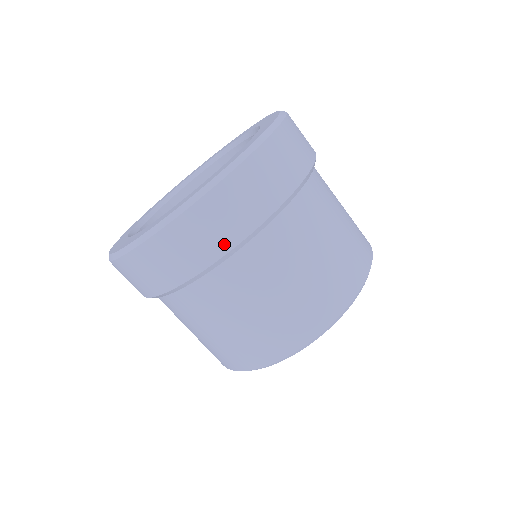
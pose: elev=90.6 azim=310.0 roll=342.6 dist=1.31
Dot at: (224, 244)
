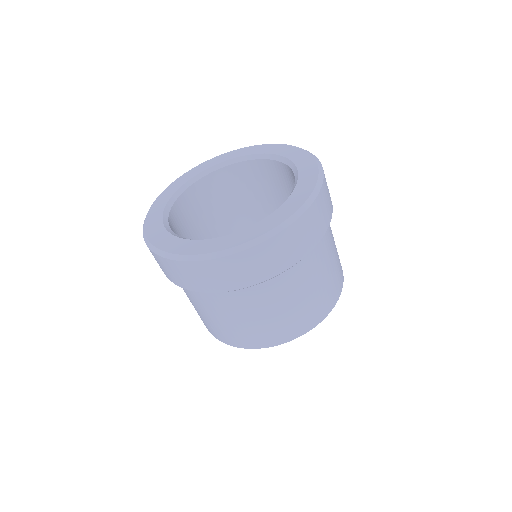
Dot at: (260, 277)
